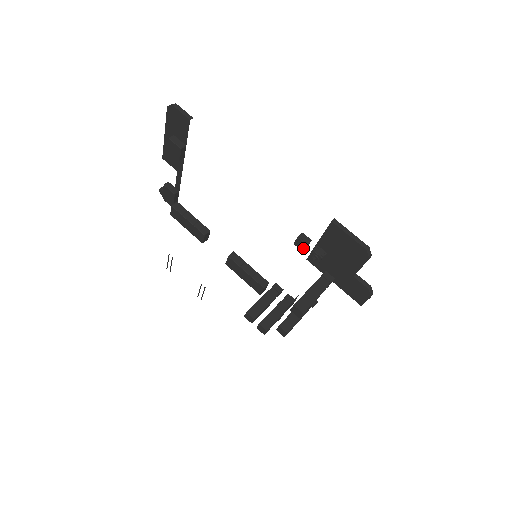
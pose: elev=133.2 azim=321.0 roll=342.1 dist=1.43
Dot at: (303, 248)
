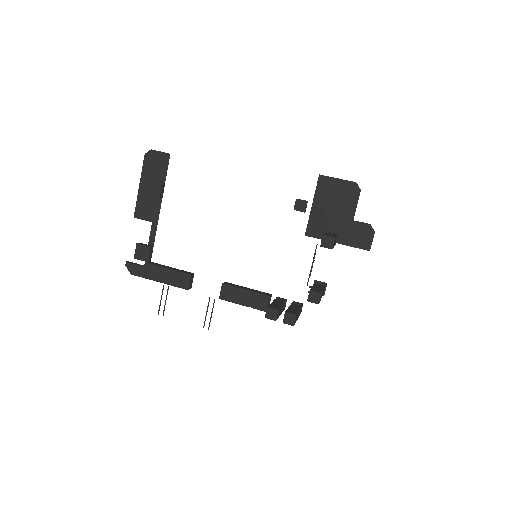
Dot at: (304, 207)
